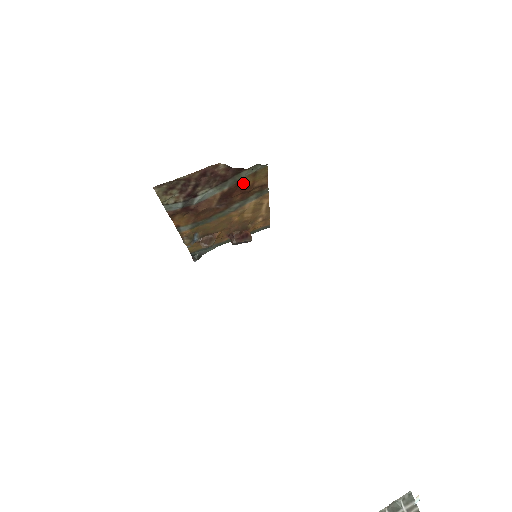
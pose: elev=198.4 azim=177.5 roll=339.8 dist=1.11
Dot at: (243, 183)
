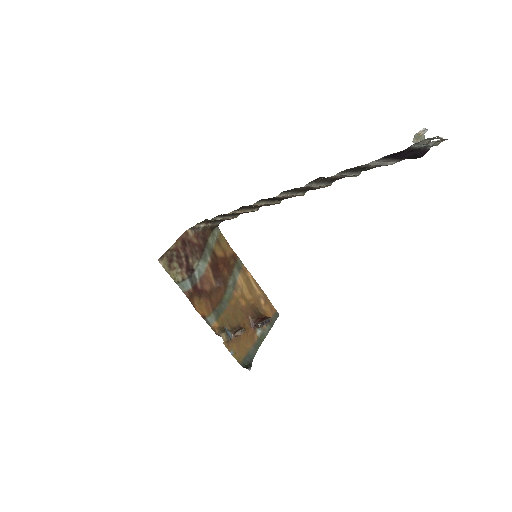
Dot at: (218, 254)
